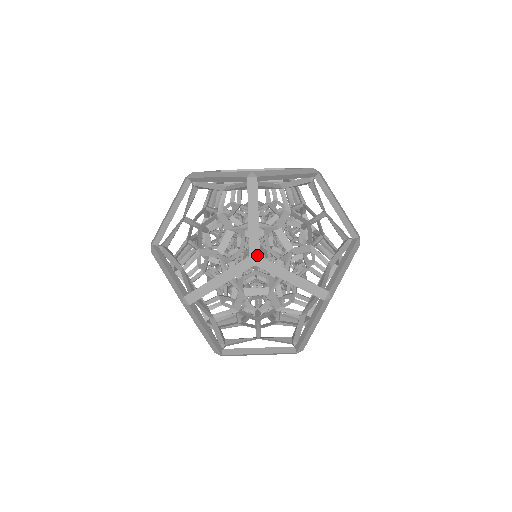
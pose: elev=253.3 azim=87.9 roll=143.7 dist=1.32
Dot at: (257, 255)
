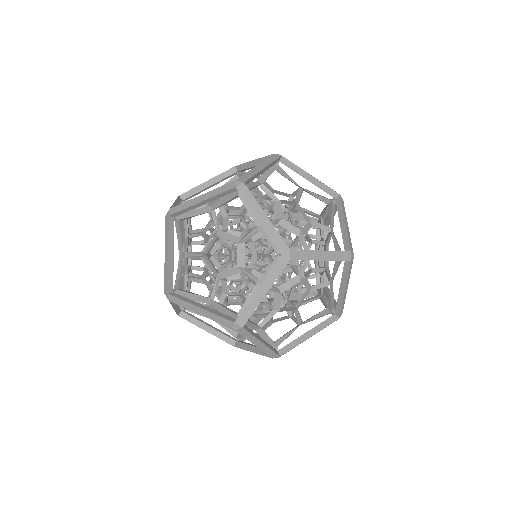
Dot at: (278, 357)
